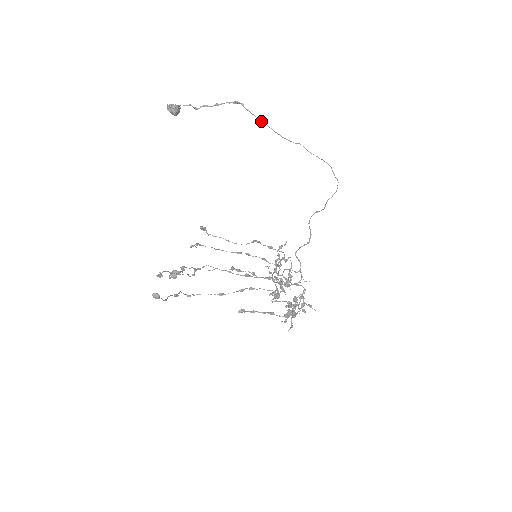
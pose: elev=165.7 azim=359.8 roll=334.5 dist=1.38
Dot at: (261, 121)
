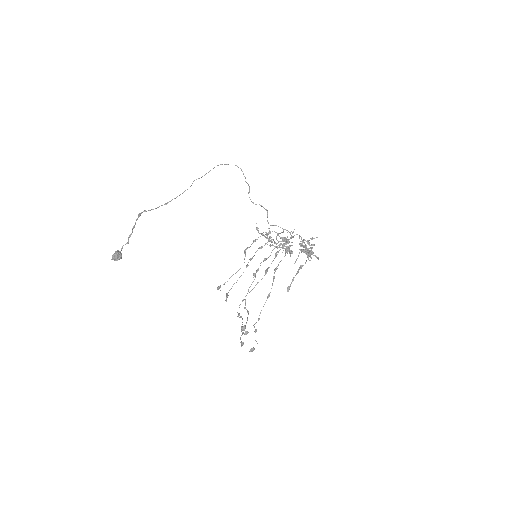
Dot at: occluded
